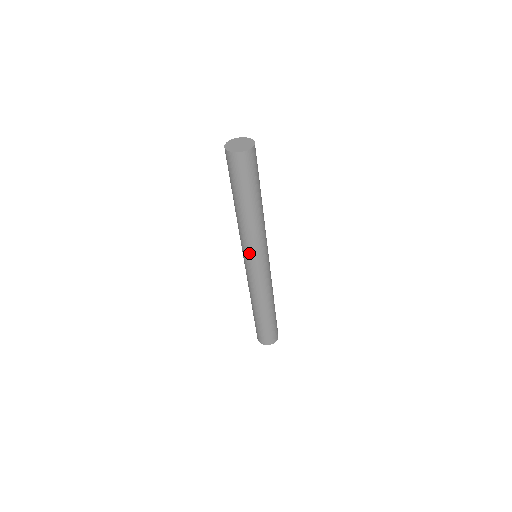
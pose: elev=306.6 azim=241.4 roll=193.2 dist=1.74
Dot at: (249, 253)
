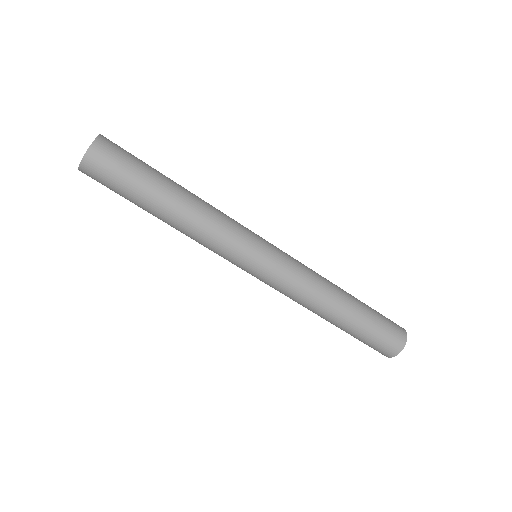
Dot at: (234, 258)
